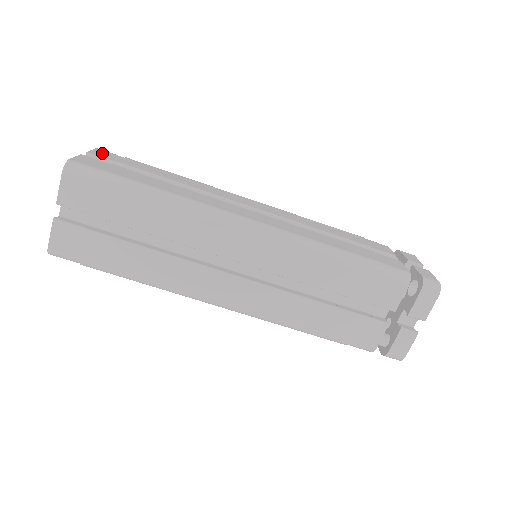
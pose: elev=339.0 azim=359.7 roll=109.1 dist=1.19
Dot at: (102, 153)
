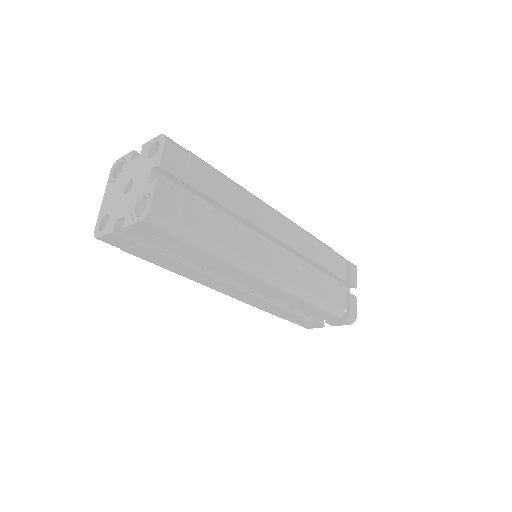
Dot at: (171, 157)
